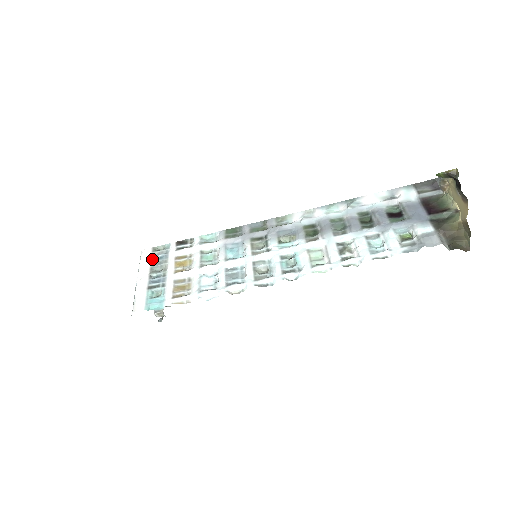
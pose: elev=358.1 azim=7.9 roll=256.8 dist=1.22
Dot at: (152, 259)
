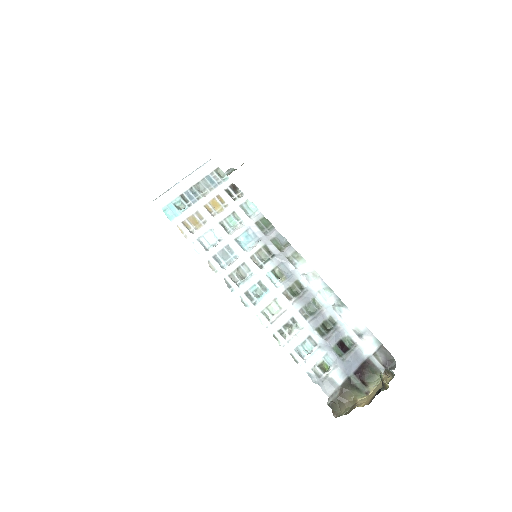
Dot at: (207, 176)
